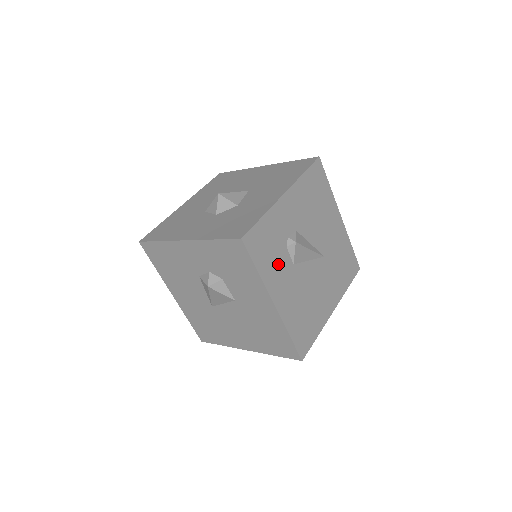
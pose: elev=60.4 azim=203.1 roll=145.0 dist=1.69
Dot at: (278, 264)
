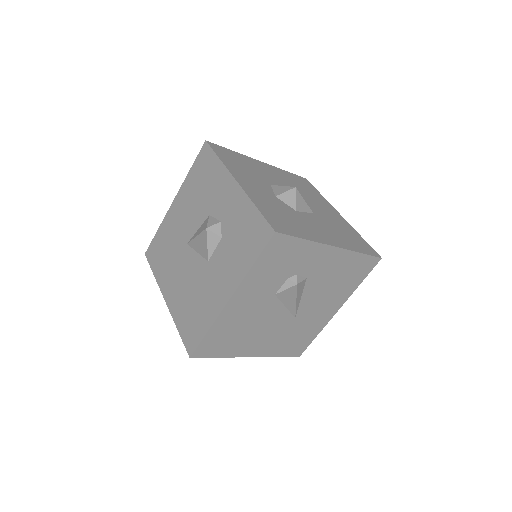
Dot at: (268, 280)
